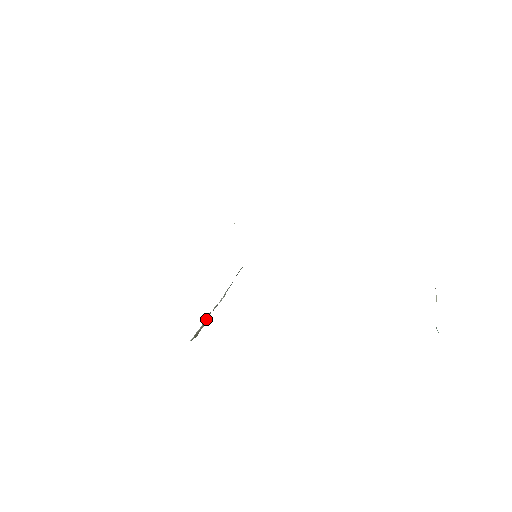
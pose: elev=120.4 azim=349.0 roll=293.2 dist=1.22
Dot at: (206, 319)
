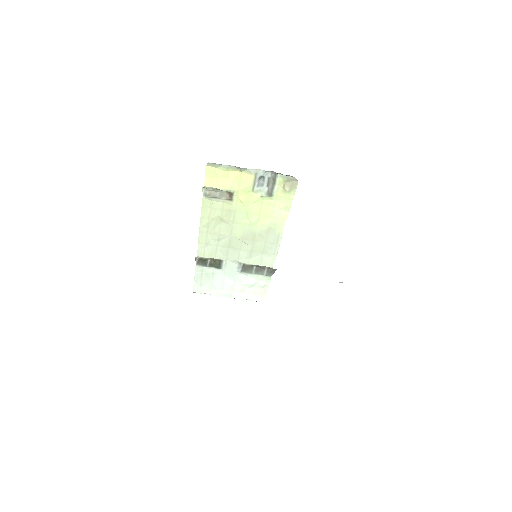
Dot at: occluded
